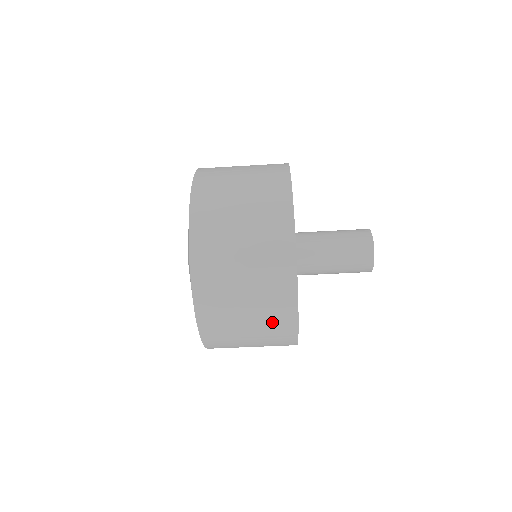
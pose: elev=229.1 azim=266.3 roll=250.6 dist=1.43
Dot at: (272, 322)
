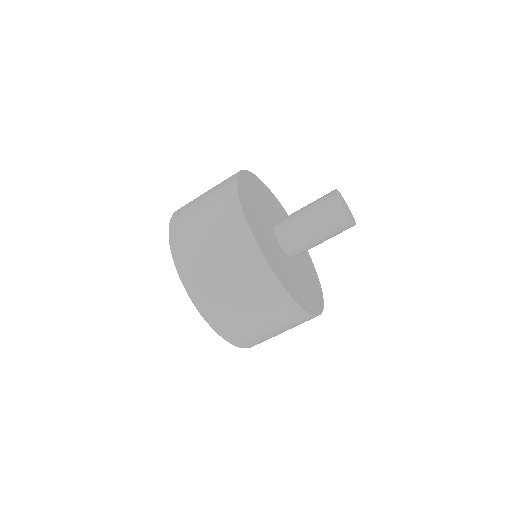
Dot at: (250, 277)
